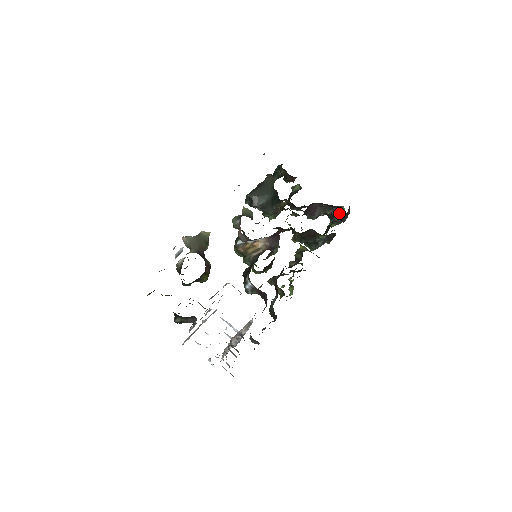
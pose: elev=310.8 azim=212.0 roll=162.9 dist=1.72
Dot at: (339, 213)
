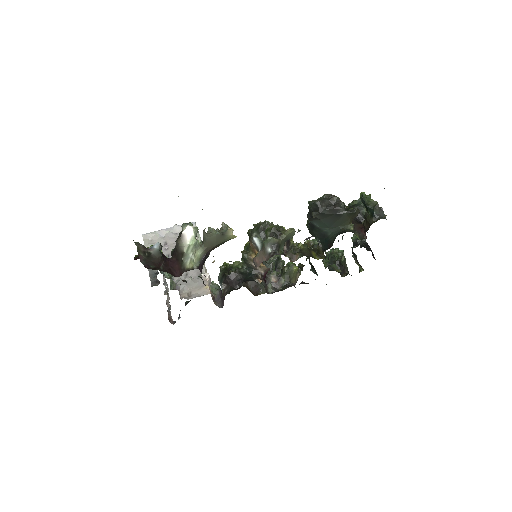
Dot at: (357, 264)
